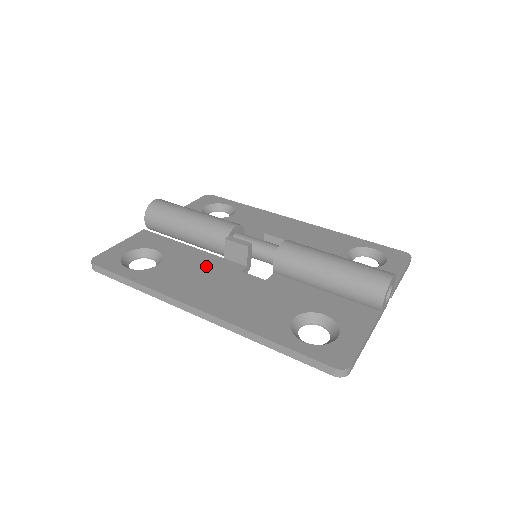
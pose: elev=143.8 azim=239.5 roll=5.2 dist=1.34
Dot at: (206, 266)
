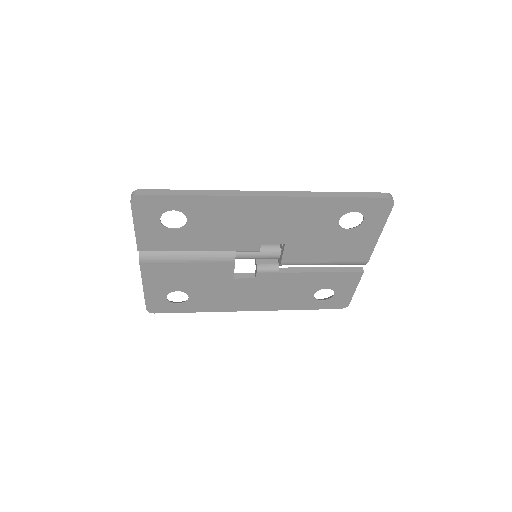
Dot at: occluded
